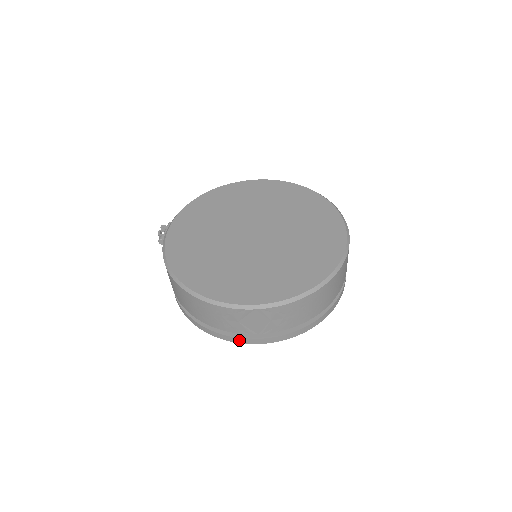
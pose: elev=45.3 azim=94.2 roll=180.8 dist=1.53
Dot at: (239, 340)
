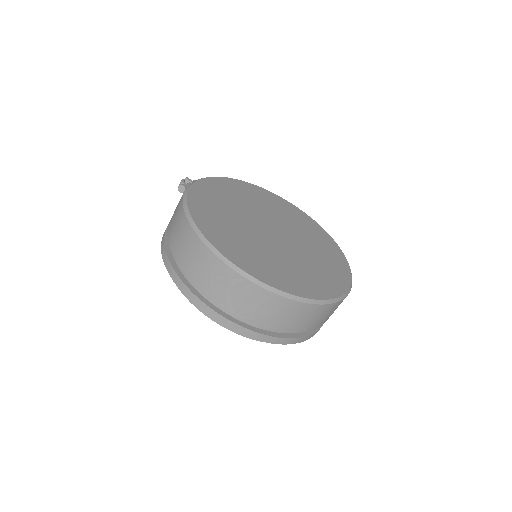
Dot at: (210, 312)
